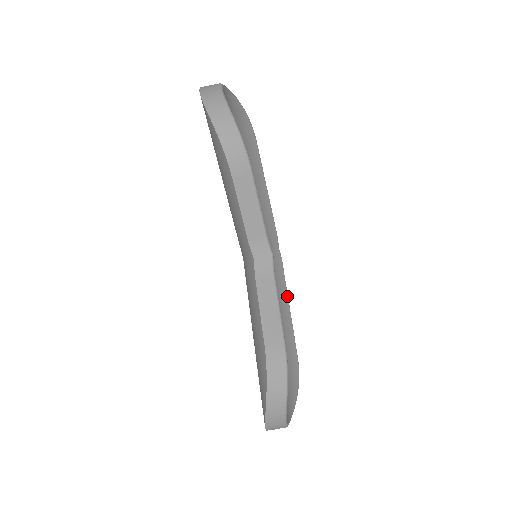
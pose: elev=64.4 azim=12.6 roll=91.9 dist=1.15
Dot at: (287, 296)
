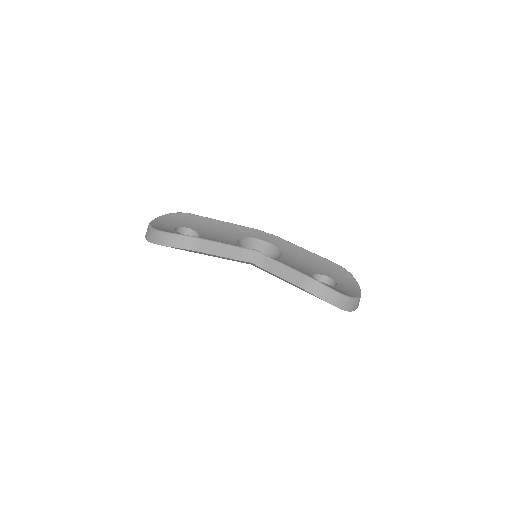
Dot at: (297, 246)
